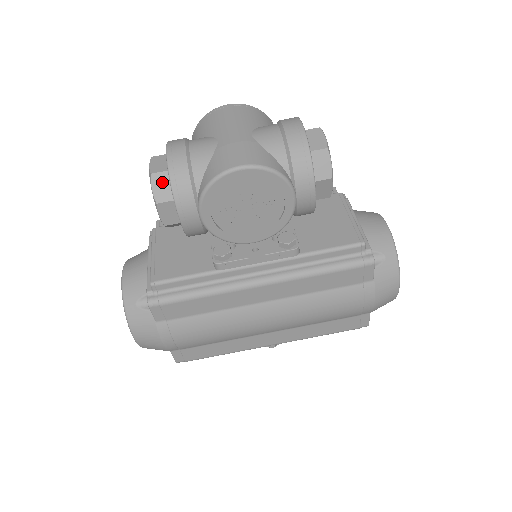
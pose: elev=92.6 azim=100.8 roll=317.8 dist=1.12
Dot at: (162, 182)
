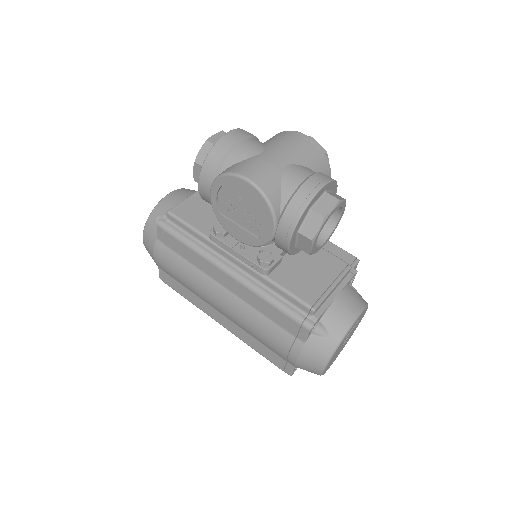
Dot at: (208, 151)
